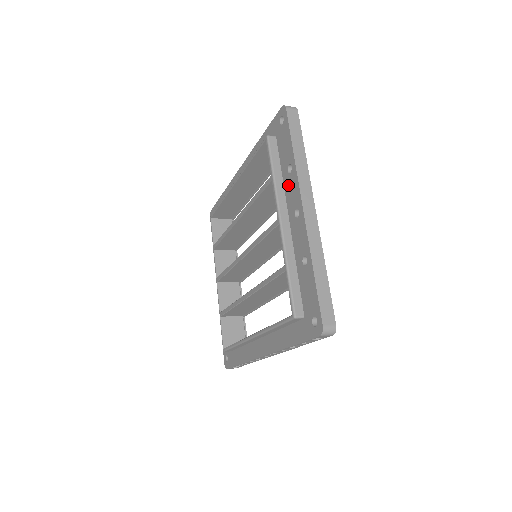
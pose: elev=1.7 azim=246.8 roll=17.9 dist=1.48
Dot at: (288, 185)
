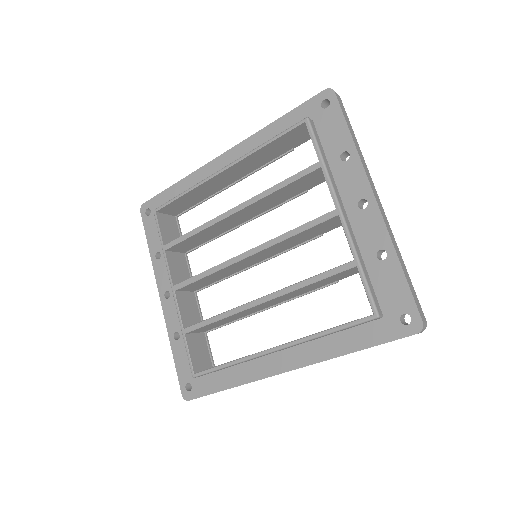
Dot at: (342, 174)
